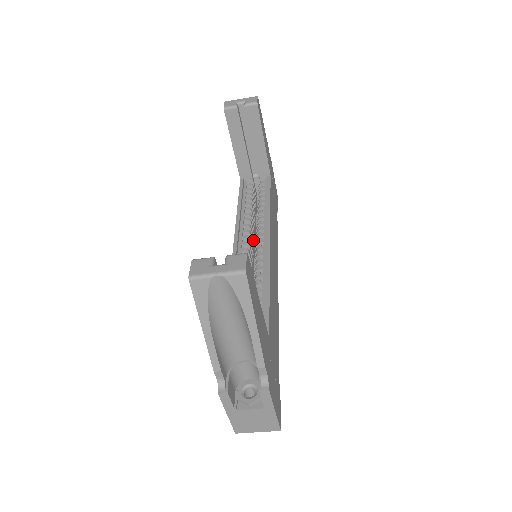
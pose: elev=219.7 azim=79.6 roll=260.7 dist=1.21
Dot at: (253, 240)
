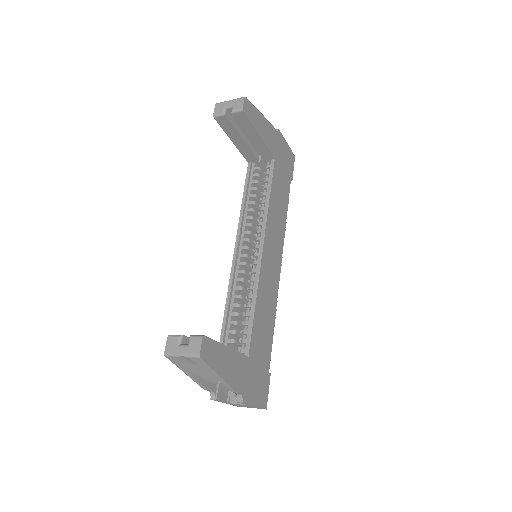
Dot at: occluded
